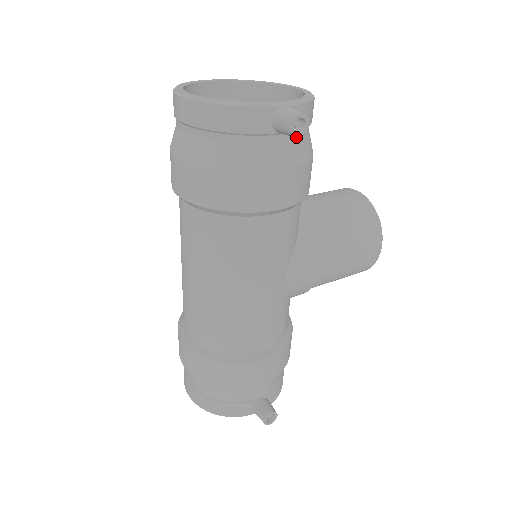
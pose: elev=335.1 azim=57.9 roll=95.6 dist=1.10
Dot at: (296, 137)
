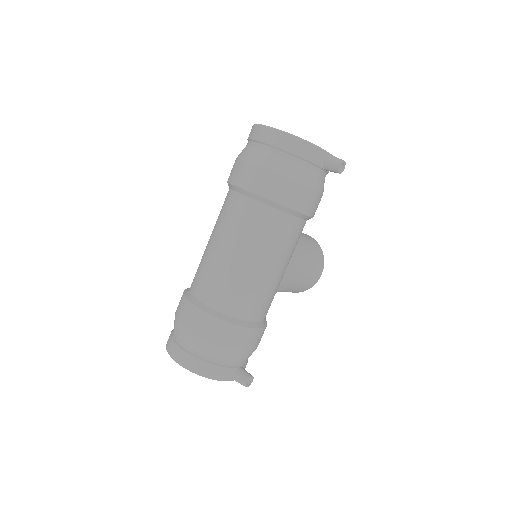
Dot at: (339, 172)
